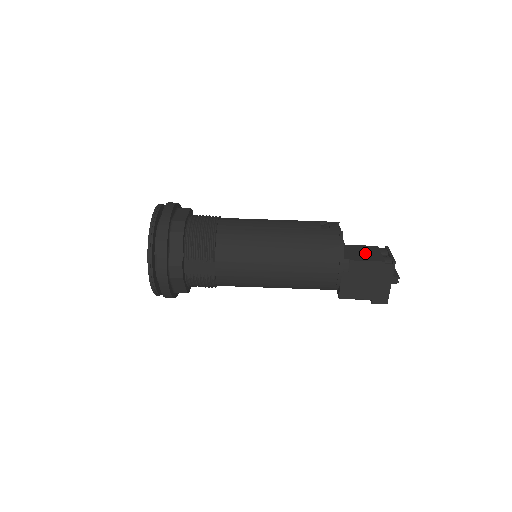
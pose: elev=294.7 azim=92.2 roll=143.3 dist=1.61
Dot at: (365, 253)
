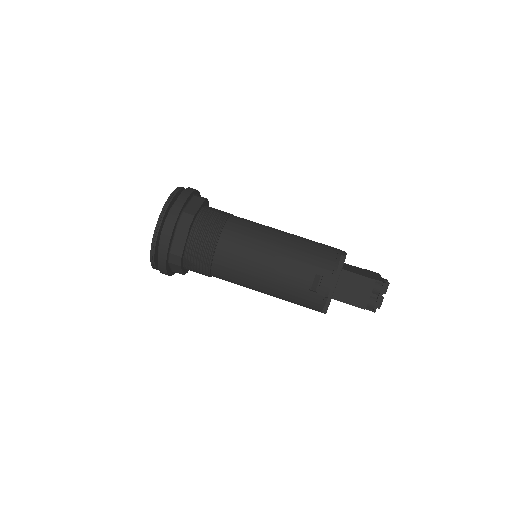
Dot at: (355, 291)
